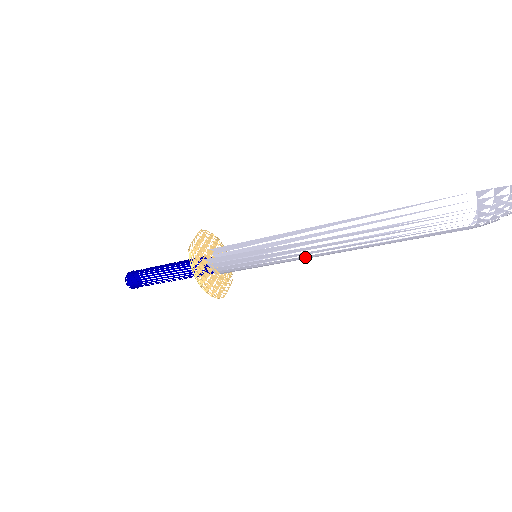
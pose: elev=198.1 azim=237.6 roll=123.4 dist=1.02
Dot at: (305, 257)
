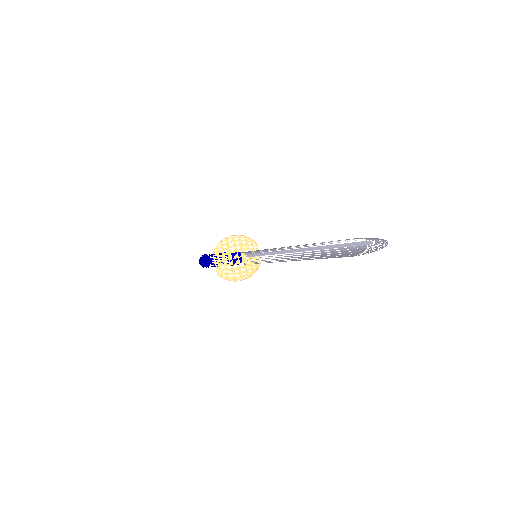
Dot at: occluded
